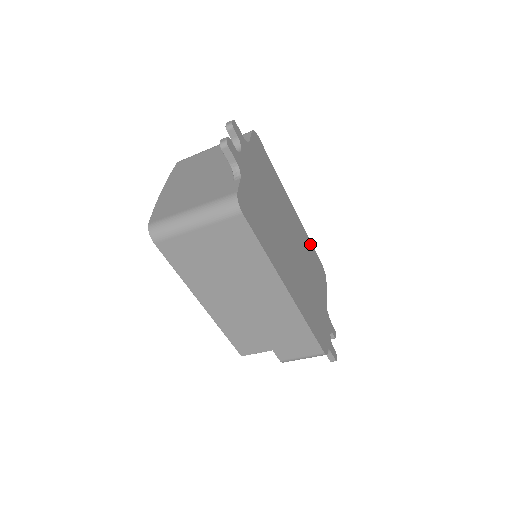
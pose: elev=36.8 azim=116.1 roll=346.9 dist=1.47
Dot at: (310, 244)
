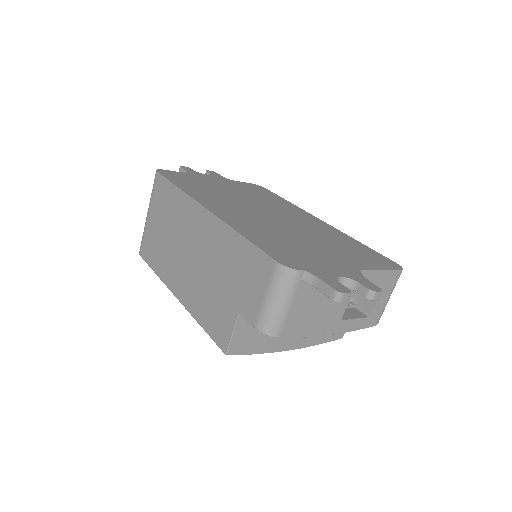
Dot at: (355, 242)
